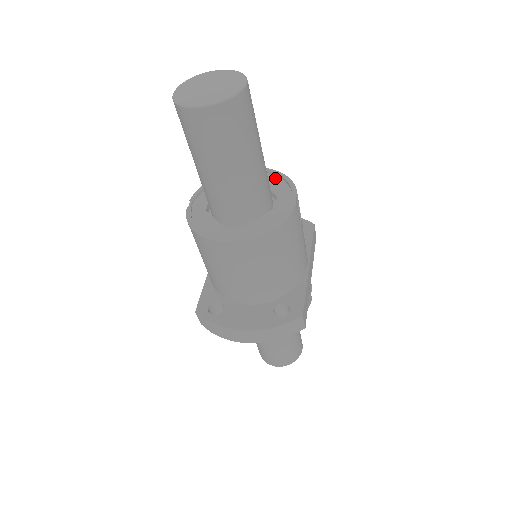
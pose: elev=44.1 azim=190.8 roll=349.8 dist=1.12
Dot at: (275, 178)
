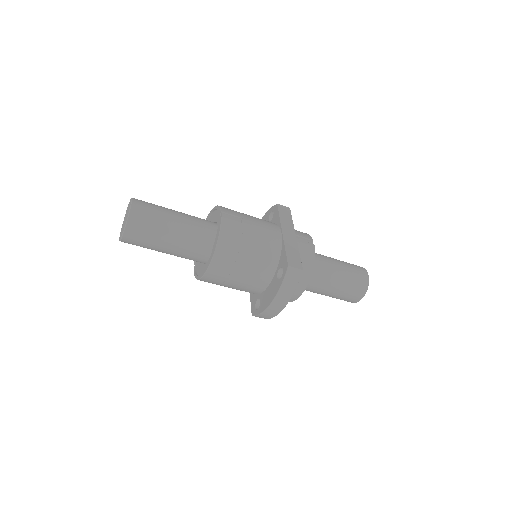
Dot at: (215, 212)
